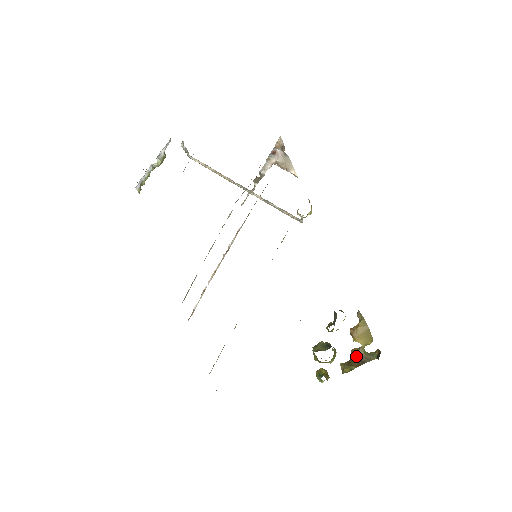
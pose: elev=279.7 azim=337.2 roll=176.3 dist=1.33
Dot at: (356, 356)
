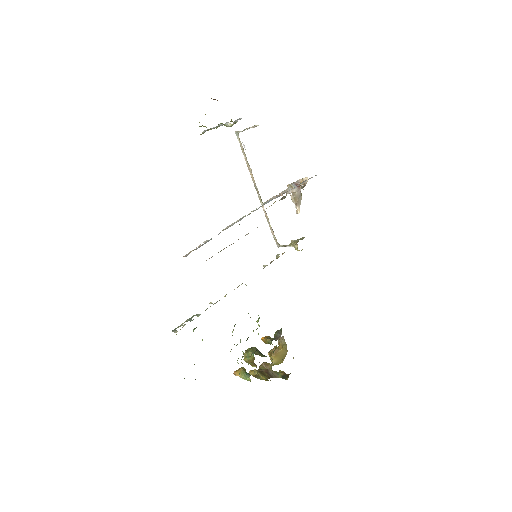
Dot at: (266, 369)
